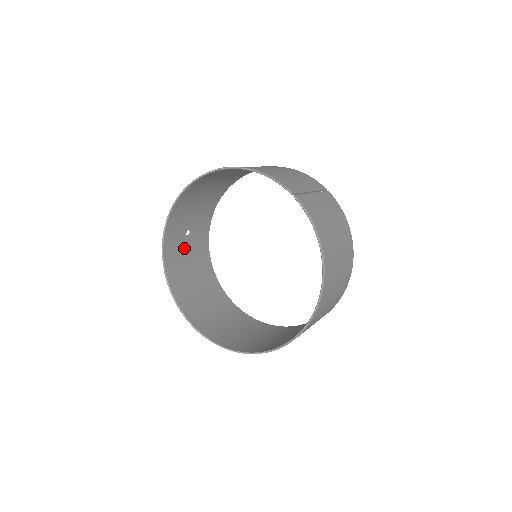
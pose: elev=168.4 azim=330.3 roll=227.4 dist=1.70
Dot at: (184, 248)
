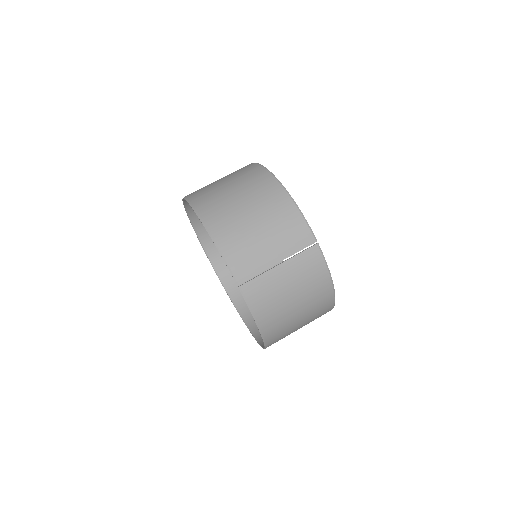
Dot at: occluded
